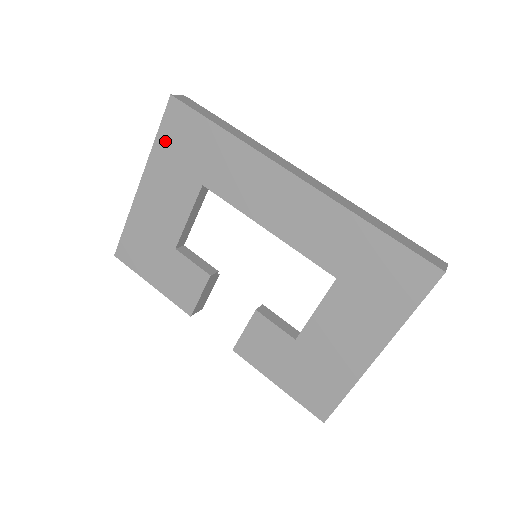
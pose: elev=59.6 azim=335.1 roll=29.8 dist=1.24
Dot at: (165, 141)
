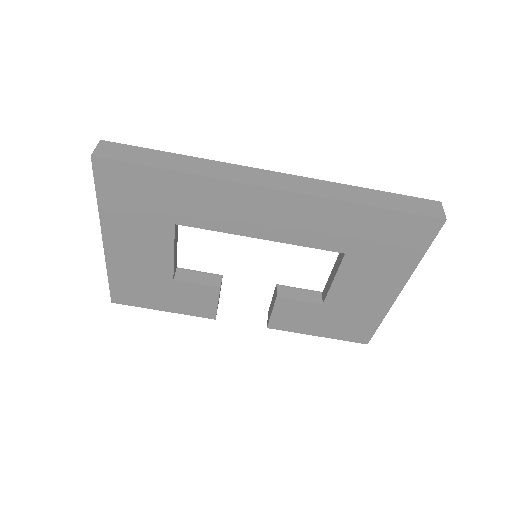
Dot at: (110, 199)
